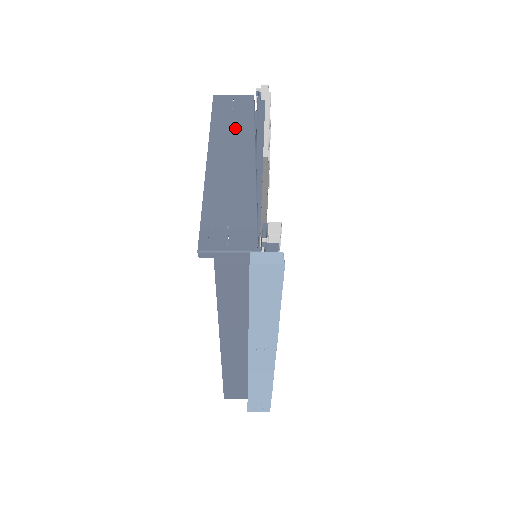
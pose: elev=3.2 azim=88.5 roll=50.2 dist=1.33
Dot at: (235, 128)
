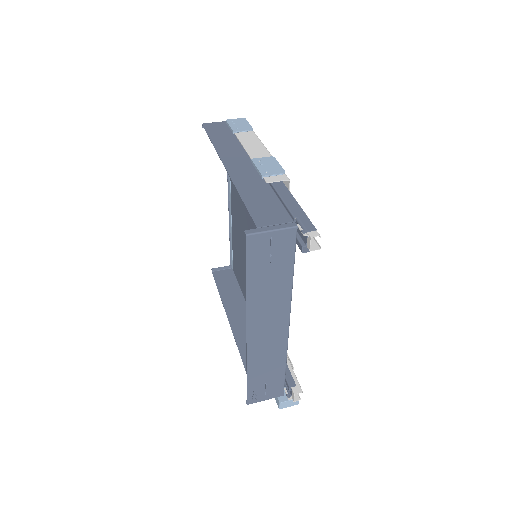
Dot at: (272, 292)
